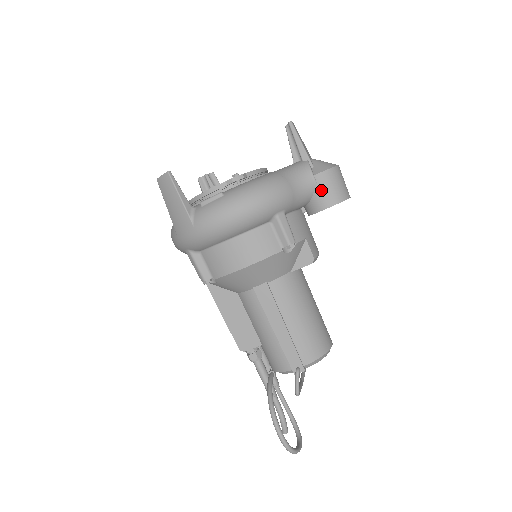
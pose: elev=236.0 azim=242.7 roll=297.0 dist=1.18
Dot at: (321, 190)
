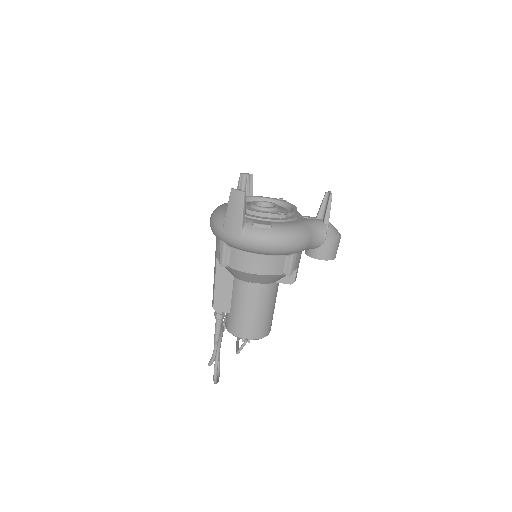
Dot at: (324, 248)
